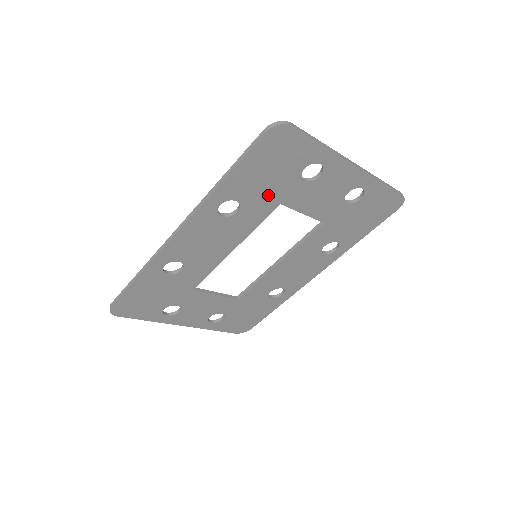
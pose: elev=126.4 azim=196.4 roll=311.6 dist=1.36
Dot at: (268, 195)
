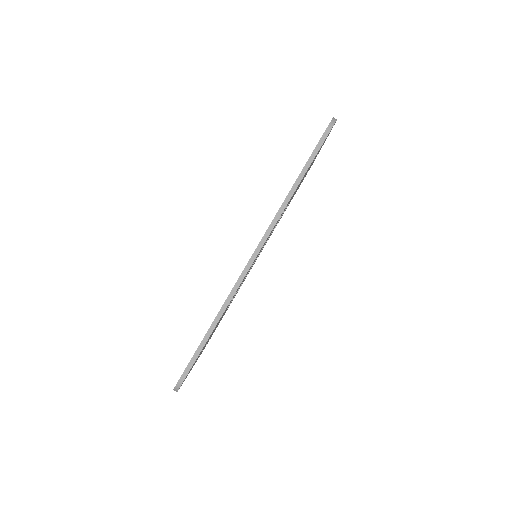
Dot at: occluded
